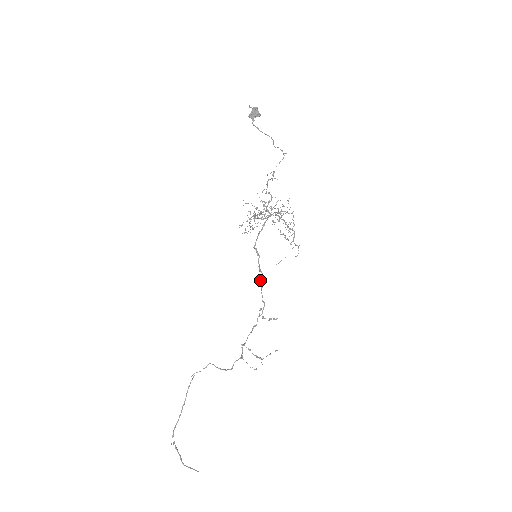
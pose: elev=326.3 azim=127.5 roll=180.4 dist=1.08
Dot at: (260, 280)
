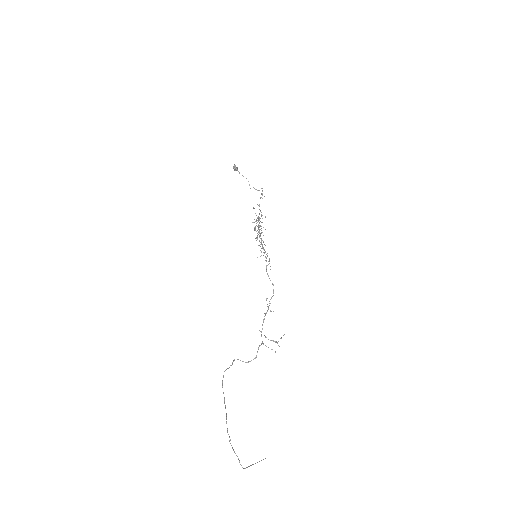
Dot at: occluded
